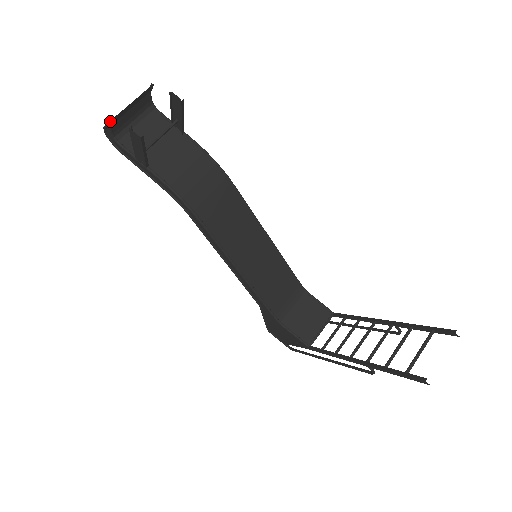
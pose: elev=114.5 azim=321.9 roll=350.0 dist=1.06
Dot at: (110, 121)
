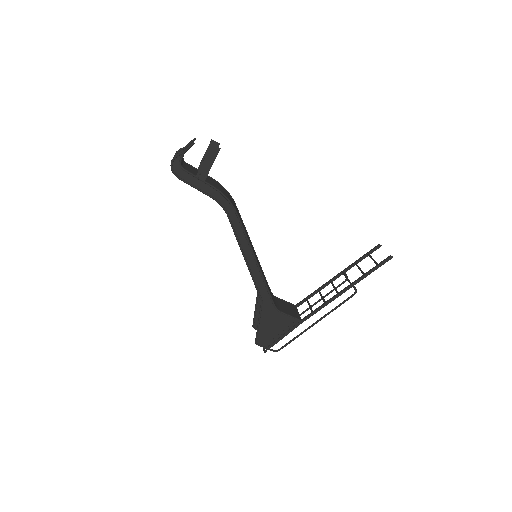
Dot at: (192, 145)
